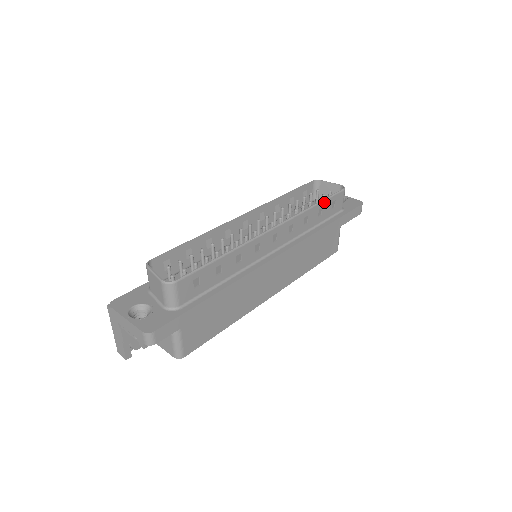
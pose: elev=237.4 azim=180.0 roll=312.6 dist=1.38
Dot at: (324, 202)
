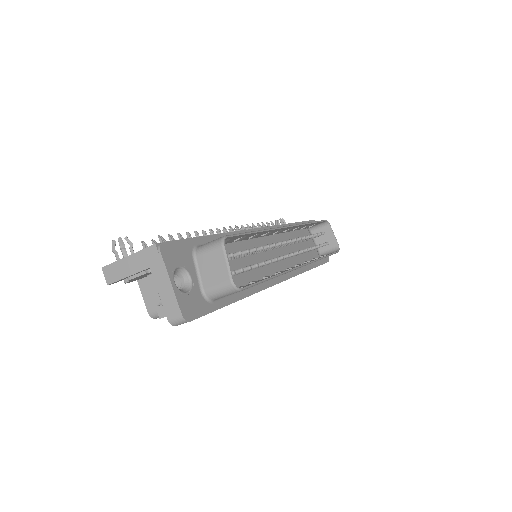
Dot at: (327, 256)
